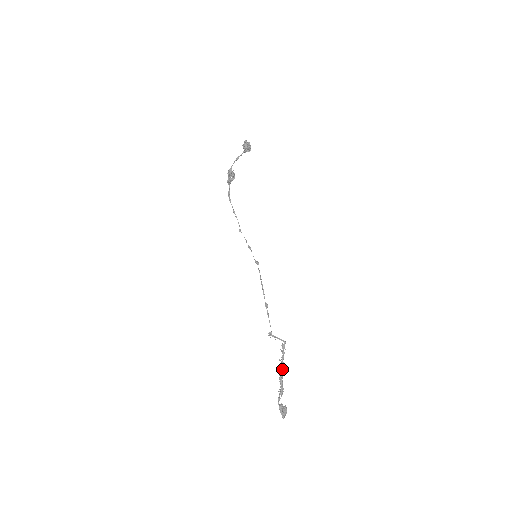
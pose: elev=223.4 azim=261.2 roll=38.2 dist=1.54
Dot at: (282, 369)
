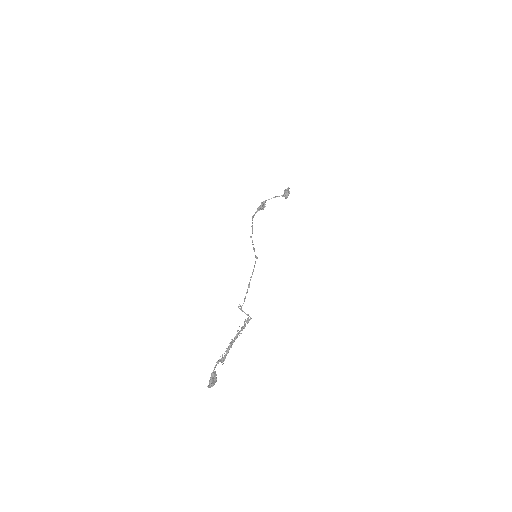
Dot at: (236, 338)
